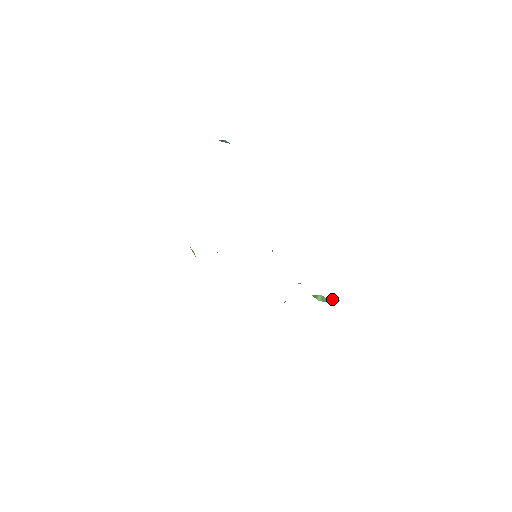
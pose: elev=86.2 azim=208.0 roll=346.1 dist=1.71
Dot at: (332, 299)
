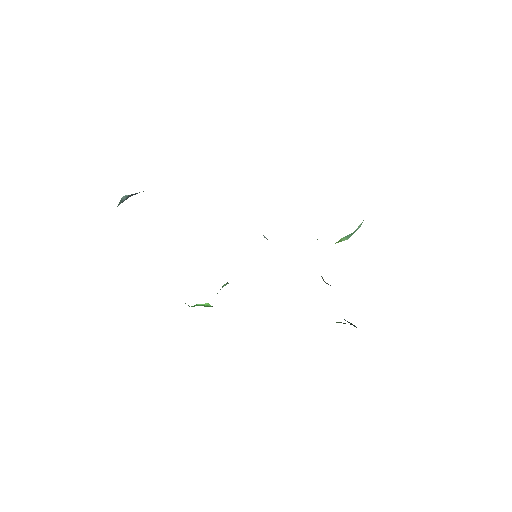
Dot at: (356, 229)
